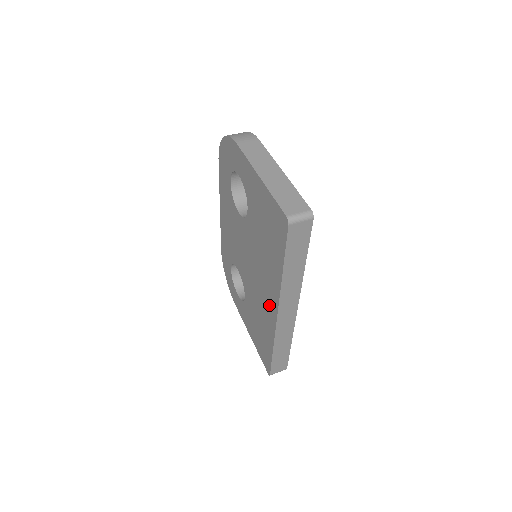
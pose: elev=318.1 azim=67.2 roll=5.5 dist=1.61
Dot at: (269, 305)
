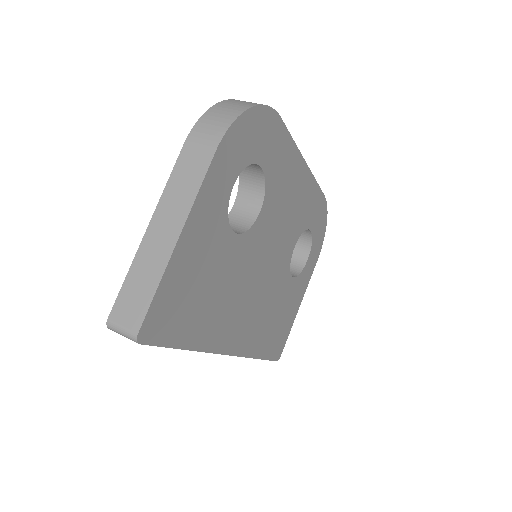
Dot at: occluded
